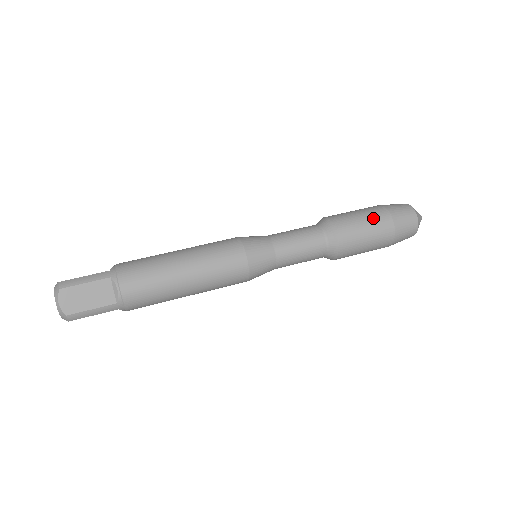
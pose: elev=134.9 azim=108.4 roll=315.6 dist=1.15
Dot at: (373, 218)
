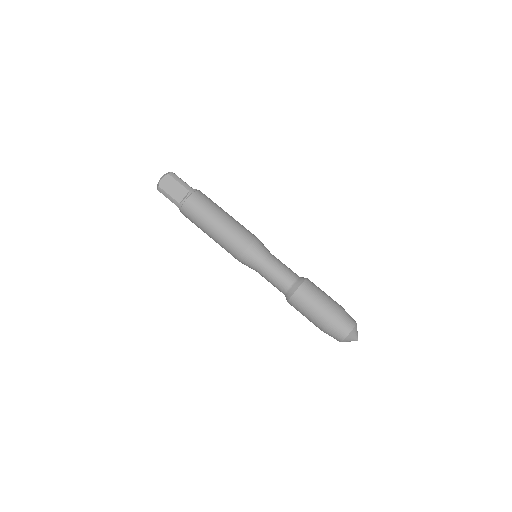
Dot at: (326, 304)
